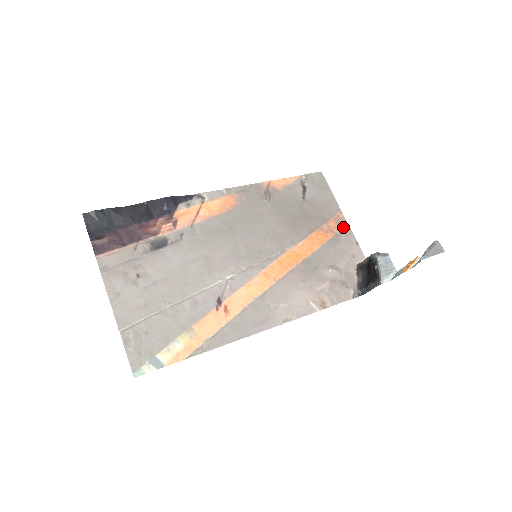
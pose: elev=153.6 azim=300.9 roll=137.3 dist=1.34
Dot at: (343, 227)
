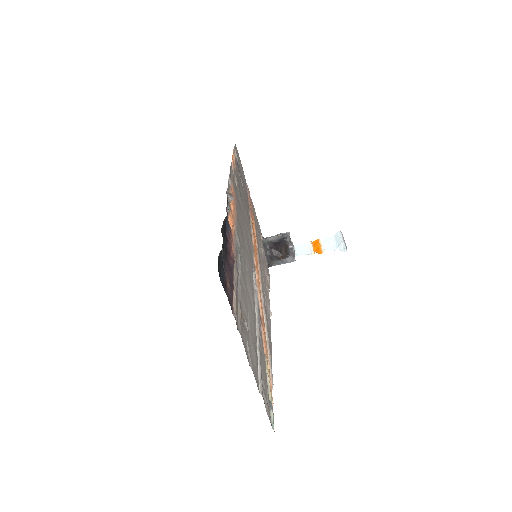
Dot at: (252, 203)
